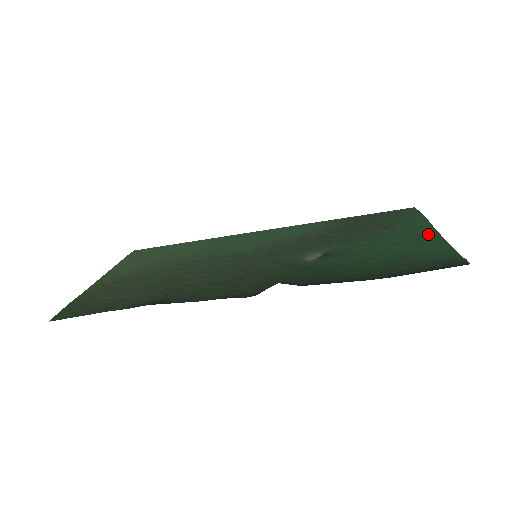
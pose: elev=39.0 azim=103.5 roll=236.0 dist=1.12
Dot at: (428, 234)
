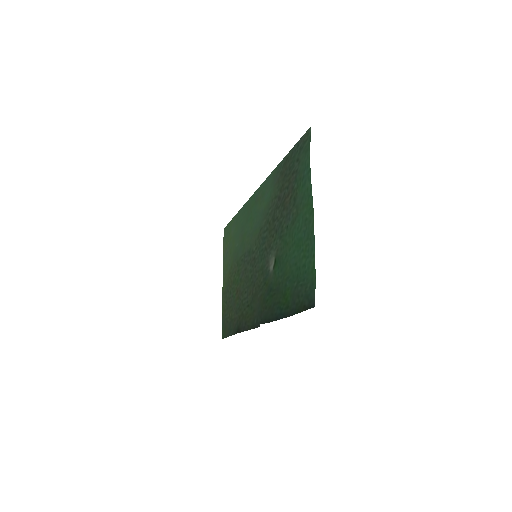
Dot at: (309, 222)
